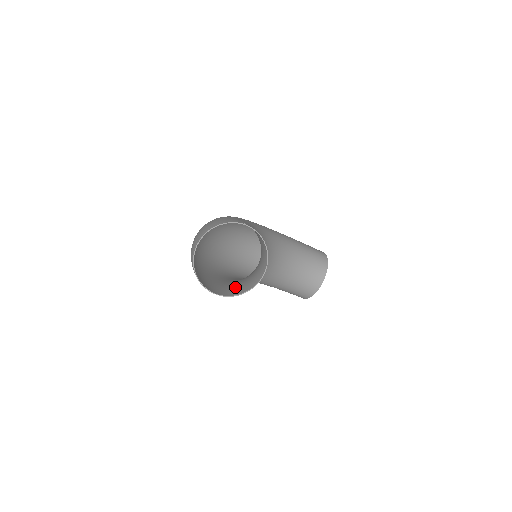
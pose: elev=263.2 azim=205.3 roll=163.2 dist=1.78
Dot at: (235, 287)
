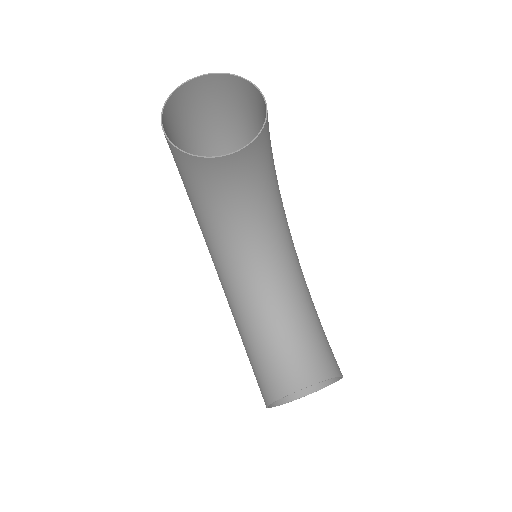
Dot at: (192, 174)
